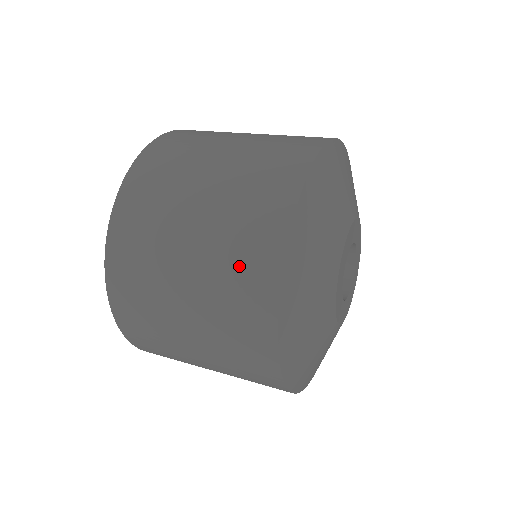
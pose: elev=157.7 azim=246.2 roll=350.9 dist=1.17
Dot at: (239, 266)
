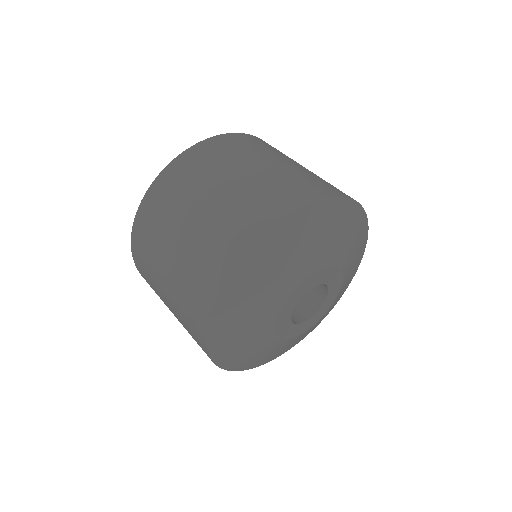
Dot at: occluded
